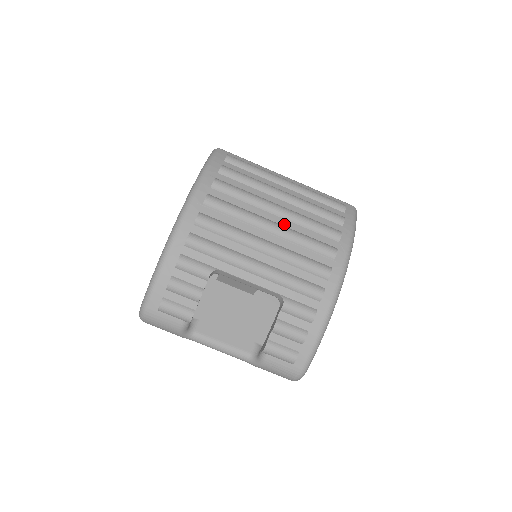
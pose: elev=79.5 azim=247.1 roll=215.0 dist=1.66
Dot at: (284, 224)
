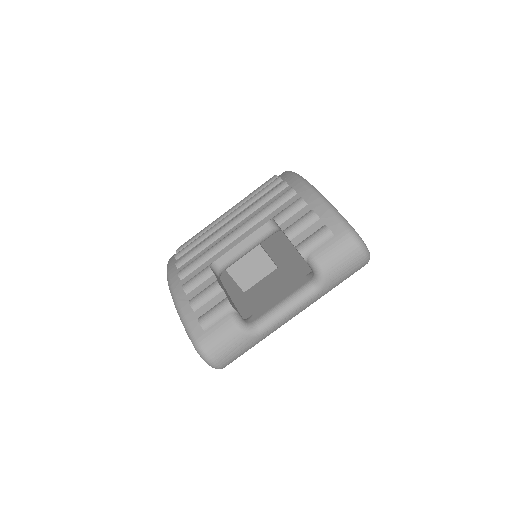
Dot at: occluded
